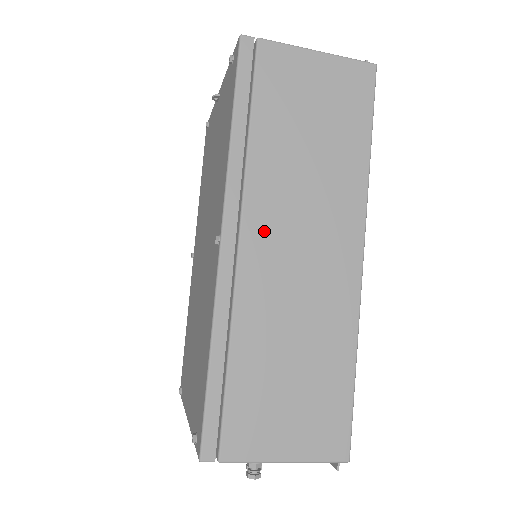
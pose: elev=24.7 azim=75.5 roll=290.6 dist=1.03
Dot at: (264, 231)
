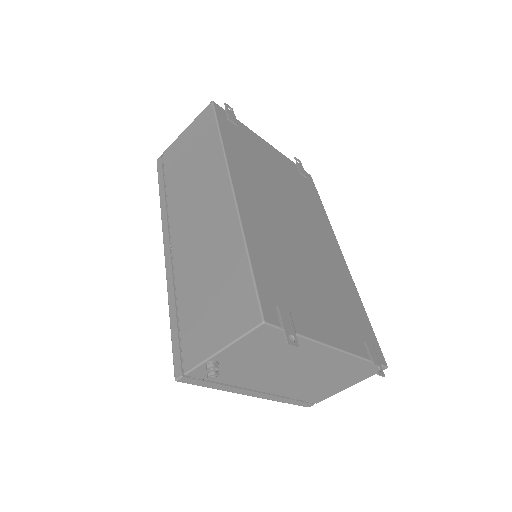
Dot at: (180, 227)
